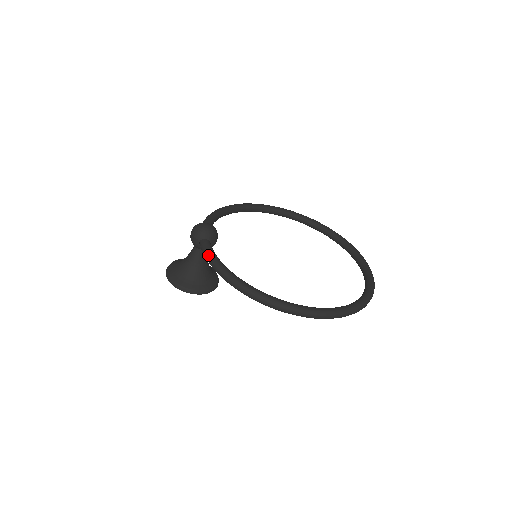
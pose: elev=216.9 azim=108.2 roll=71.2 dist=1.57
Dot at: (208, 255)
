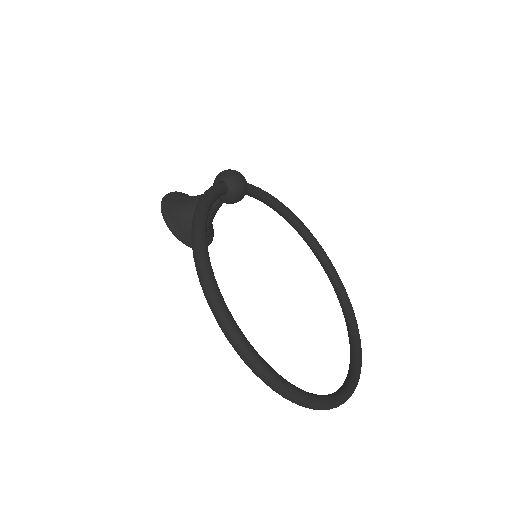
Dot at: (209, 189)
